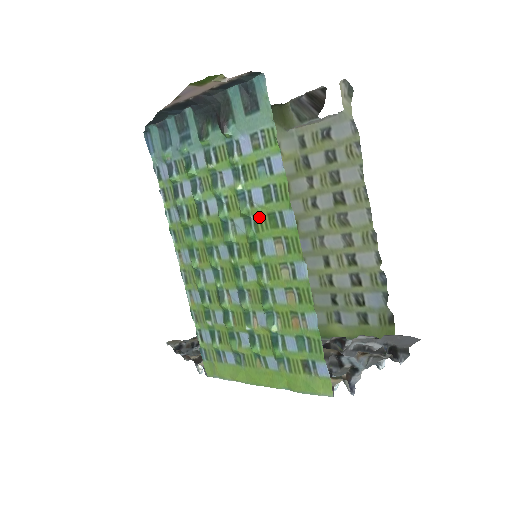
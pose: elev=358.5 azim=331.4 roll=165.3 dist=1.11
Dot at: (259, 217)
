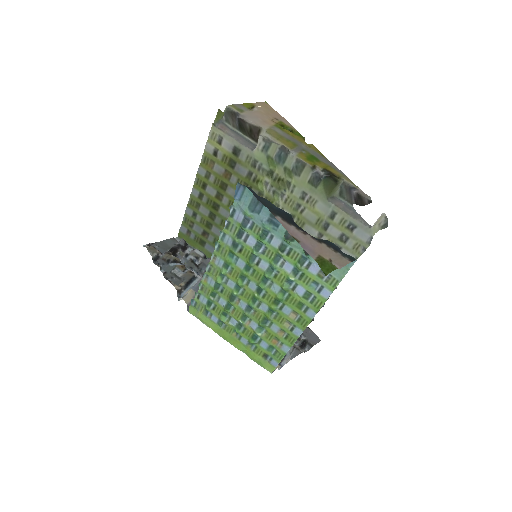
Dot at: (293, 297)
